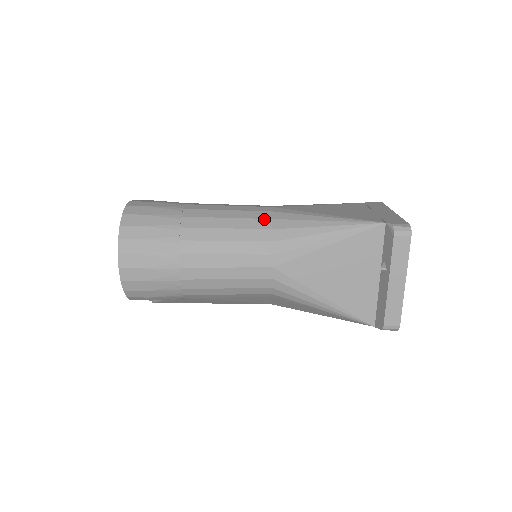
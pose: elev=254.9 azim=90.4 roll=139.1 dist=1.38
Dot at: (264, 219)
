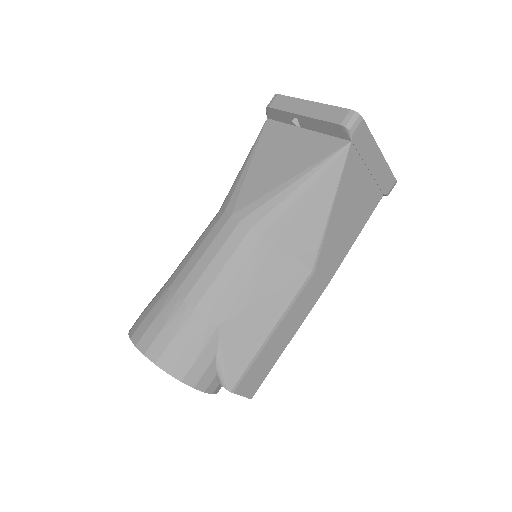
Dot at: occluded
